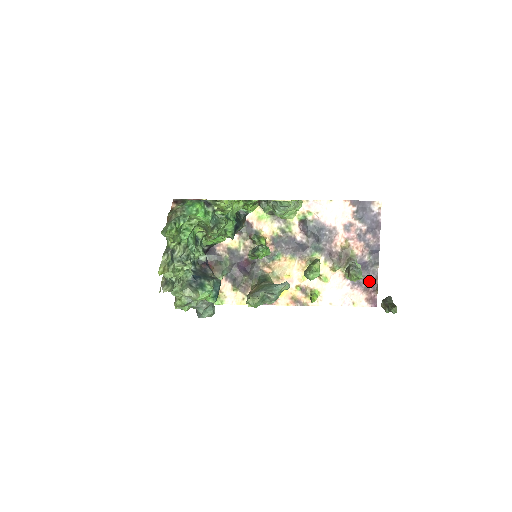
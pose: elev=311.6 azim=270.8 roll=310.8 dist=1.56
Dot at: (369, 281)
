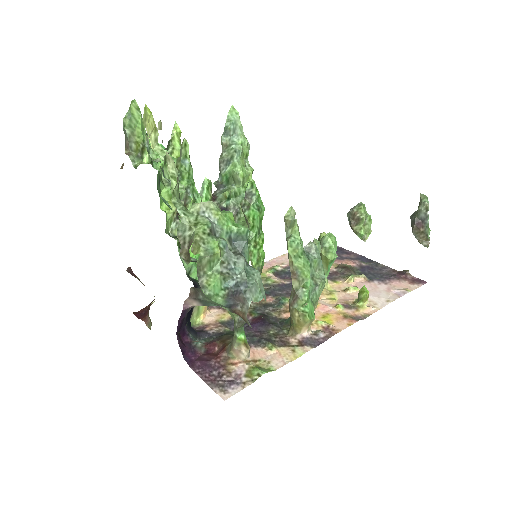
Dot at: (391, 274)
